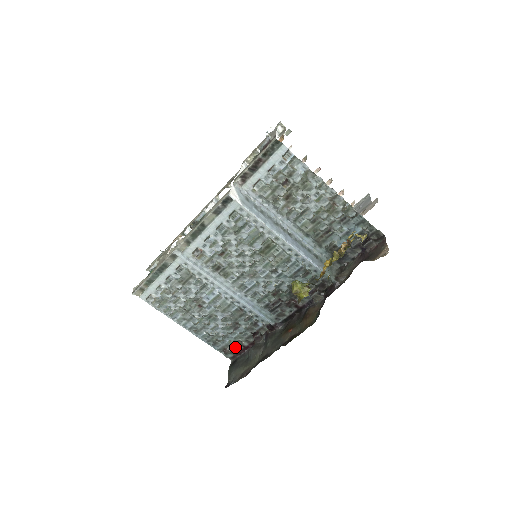
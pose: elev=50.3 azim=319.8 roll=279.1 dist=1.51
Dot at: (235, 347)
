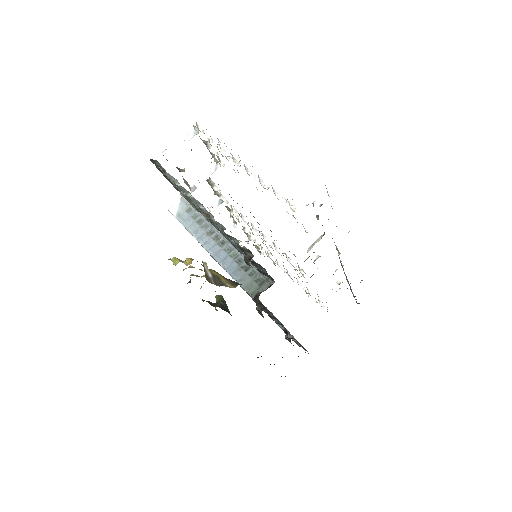
Dot at: occluded
